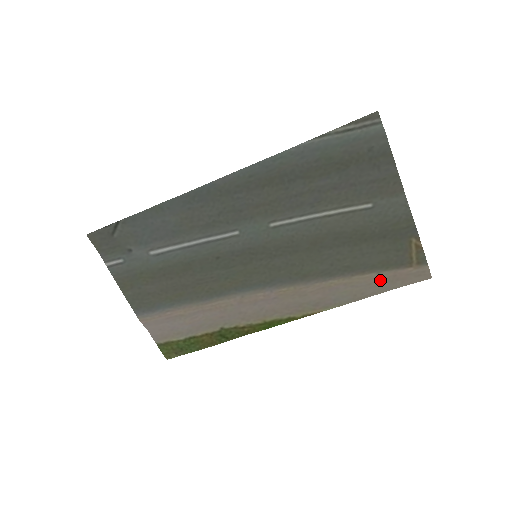
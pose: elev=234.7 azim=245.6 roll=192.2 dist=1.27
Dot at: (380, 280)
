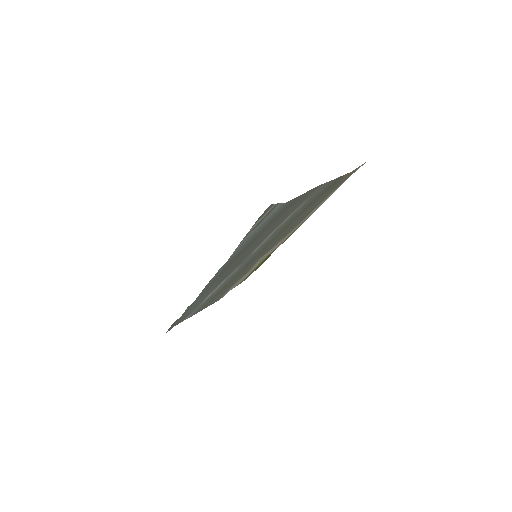
Dot at: occluded
